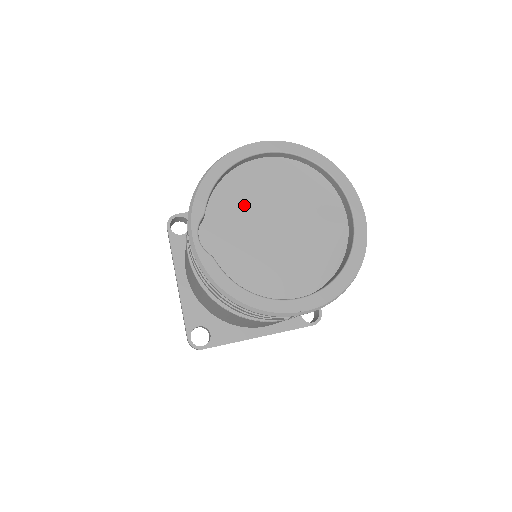
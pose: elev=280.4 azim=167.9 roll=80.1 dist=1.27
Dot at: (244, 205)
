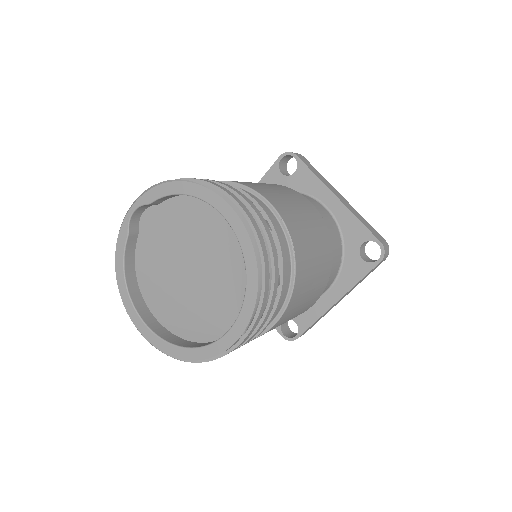
Dot at: (185, 229)
